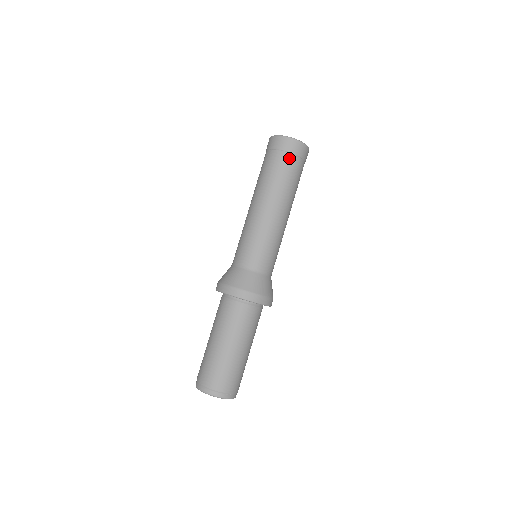
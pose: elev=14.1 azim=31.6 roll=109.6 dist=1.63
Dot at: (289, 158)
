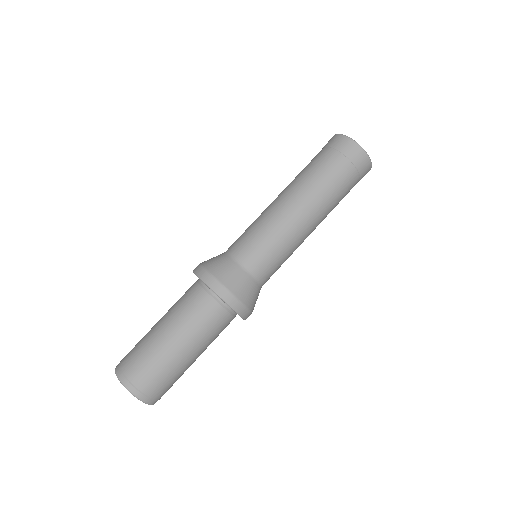
Dot at: occluded
